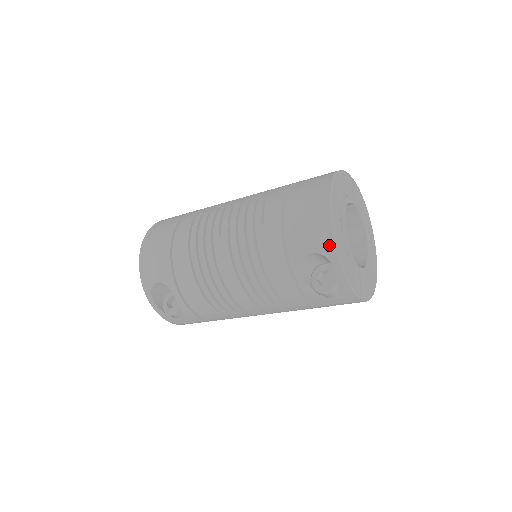
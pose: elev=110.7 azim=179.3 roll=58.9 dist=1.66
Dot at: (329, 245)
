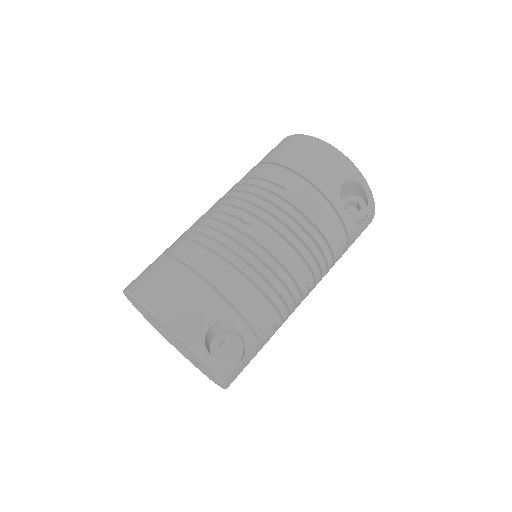
Dot at: (351, 169)
